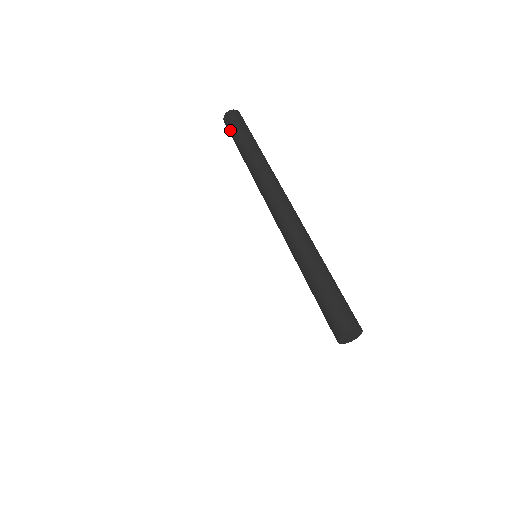
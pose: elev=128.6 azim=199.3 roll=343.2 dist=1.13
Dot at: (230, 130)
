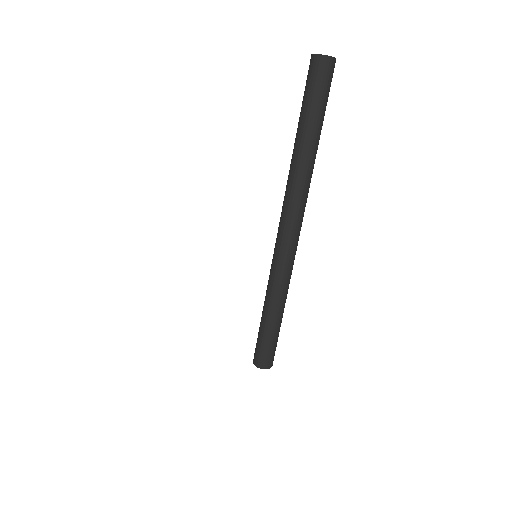
Dot at: (305, 87)
